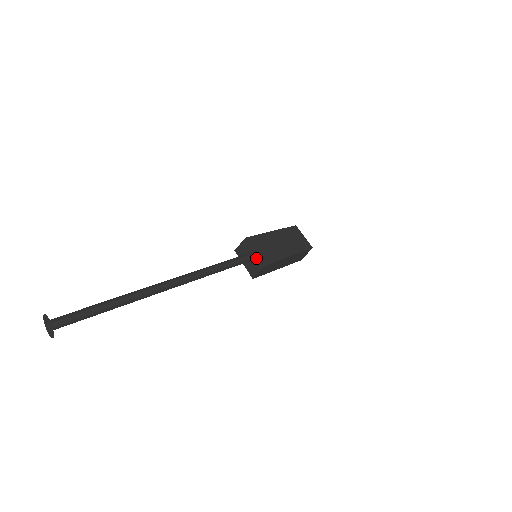
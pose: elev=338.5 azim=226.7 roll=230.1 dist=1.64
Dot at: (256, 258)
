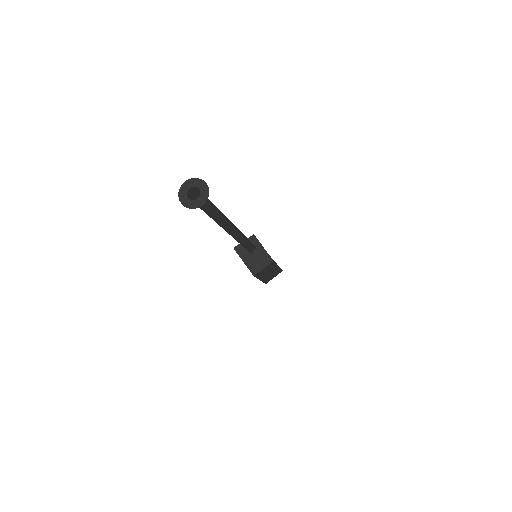
Dot at: (264, 253)
